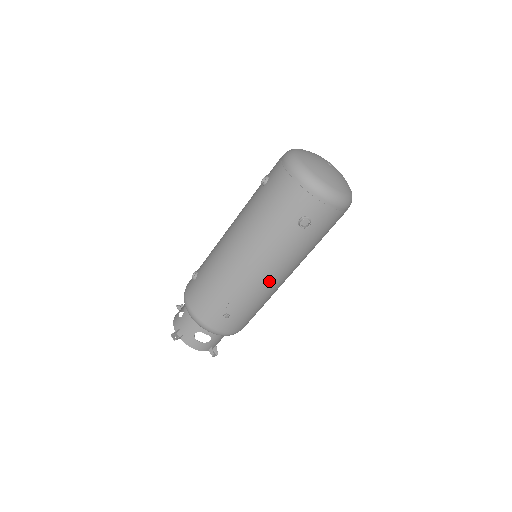
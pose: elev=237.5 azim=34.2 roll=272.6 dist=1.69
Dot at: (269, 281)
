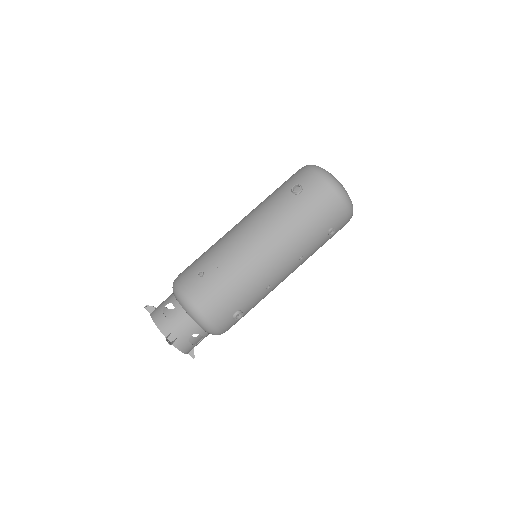
Dot at: (252, 244)
